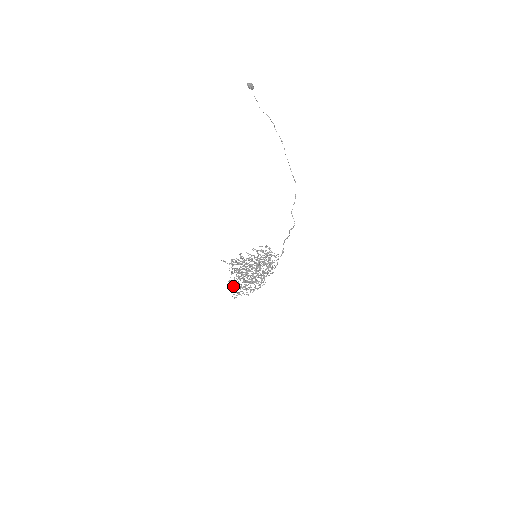
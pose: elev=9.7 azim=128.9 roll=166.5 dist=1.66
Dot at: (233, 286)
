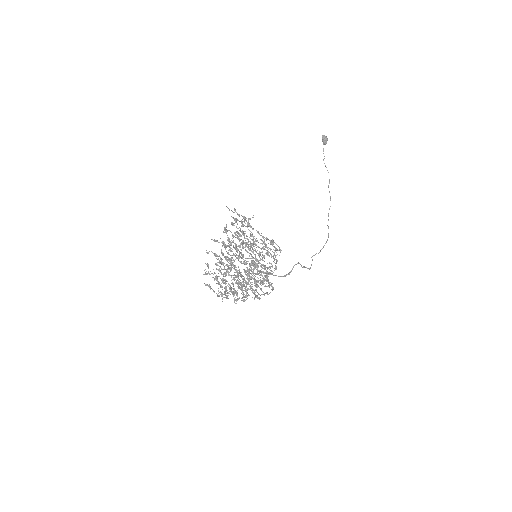
Dot at: occluded
